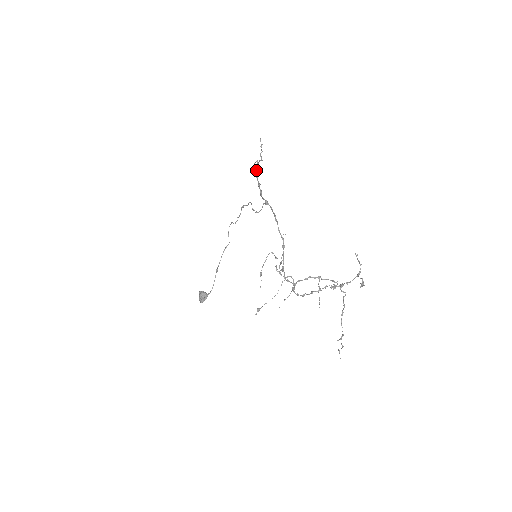
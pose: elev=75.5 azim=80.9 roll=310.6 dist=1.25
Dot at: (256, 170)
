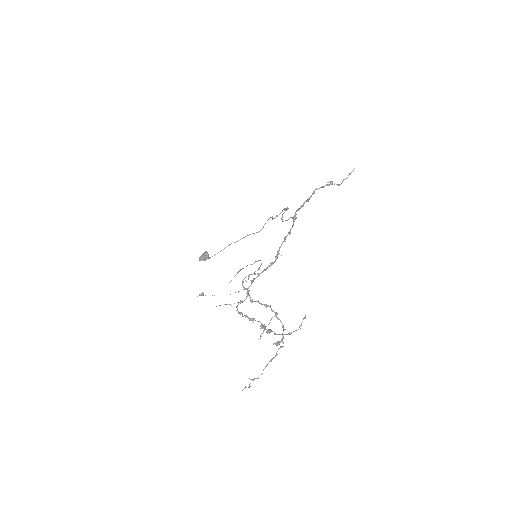
Dot at: (320, 187)
